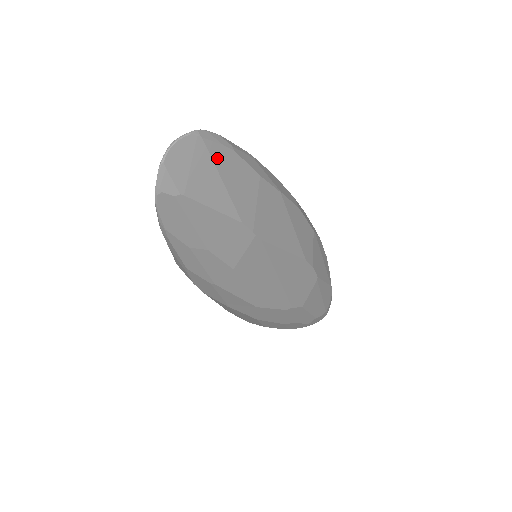
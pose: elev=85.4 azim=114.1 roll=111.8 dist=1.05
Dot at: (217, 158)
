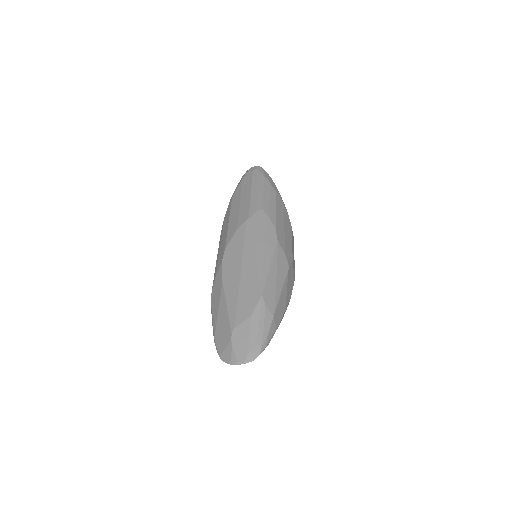
Dot at: occluded
